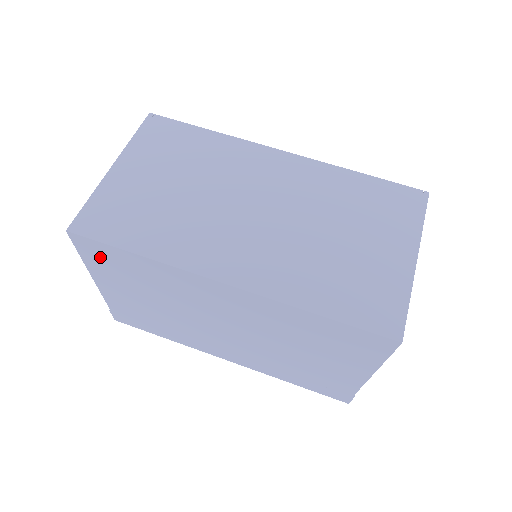
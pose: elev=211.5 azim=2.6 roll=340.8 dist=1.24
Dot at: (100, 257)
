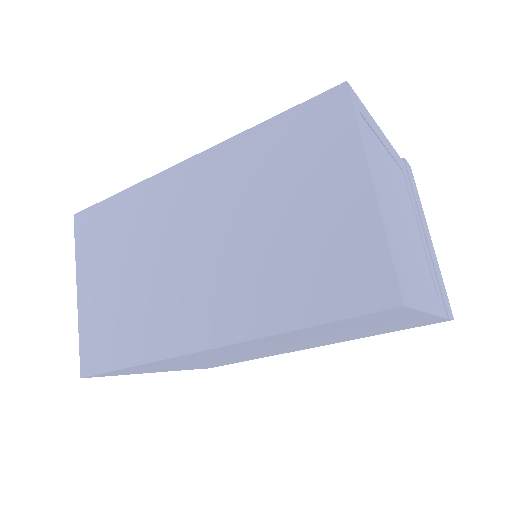
Dot at: (124, 372)
